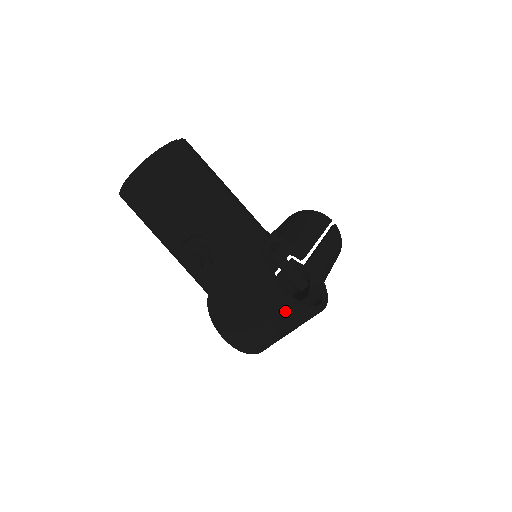
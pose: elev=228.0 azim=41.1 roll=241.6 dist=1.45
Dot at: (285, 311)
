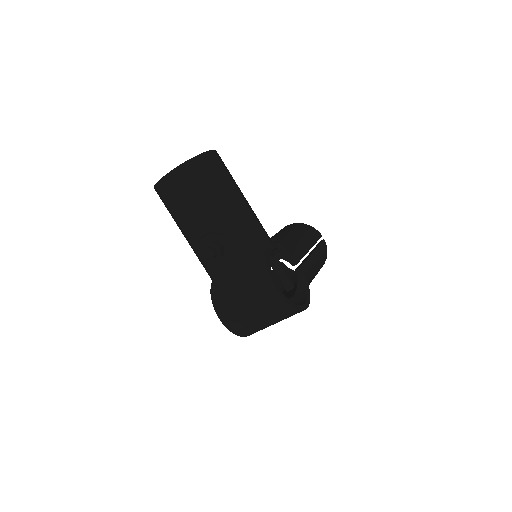
Dot at: (275, 305)
